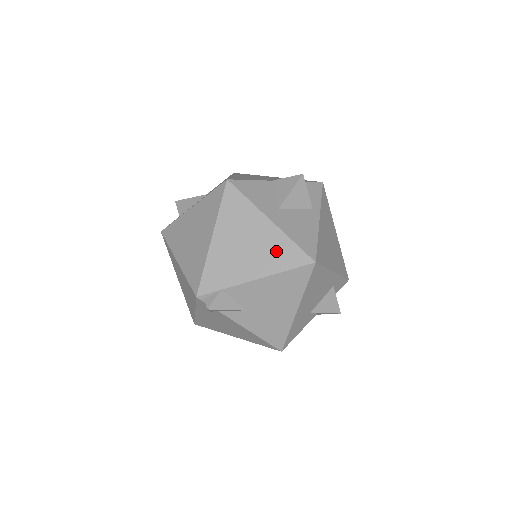
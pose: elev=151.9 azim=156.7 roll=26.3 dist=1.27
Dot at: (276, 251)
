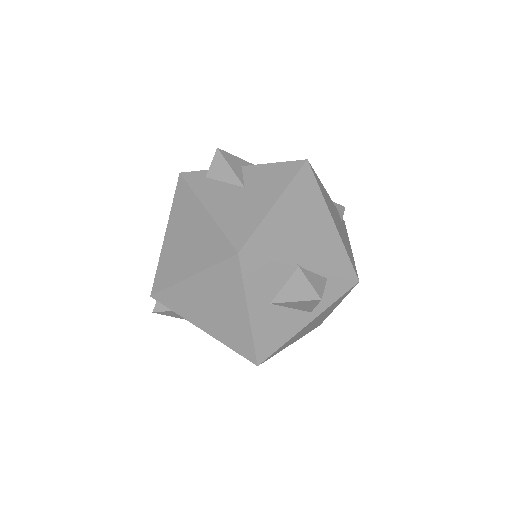
Dot at: (234, 333)
